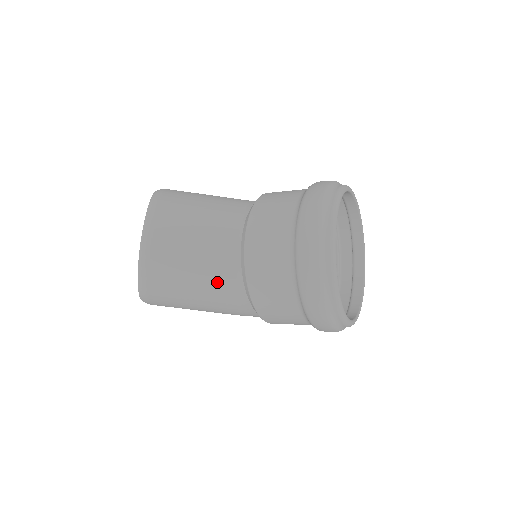
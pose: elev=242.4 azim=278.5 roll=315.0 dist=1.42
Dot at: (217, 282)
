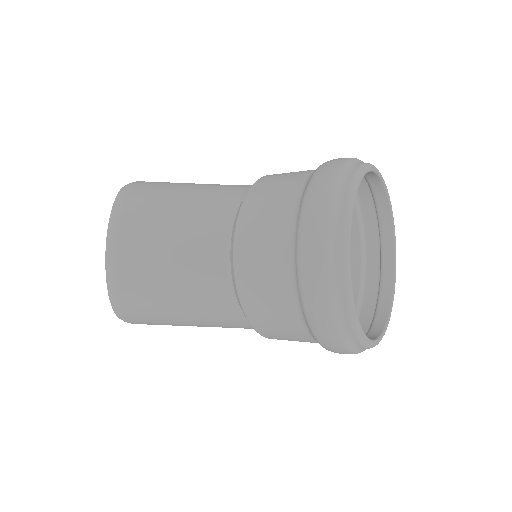
Dot at: (206, 304)
